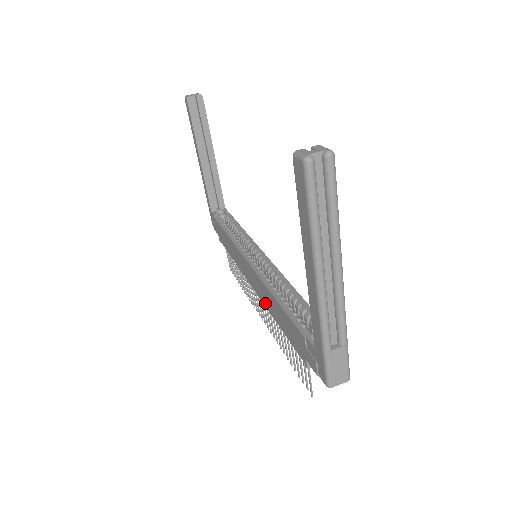
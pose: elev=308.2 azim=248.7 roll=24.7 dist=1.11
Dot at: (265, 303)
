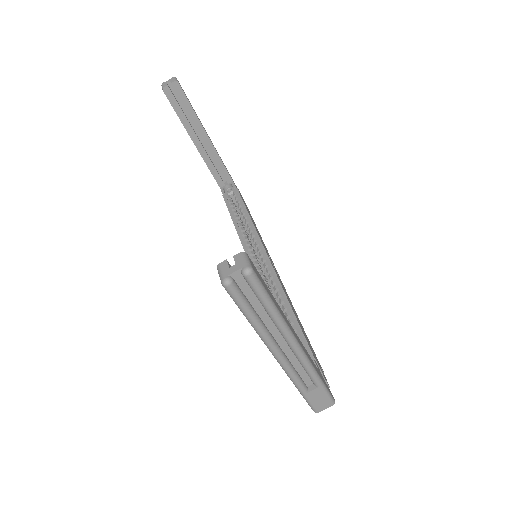
Dot at: occluded
